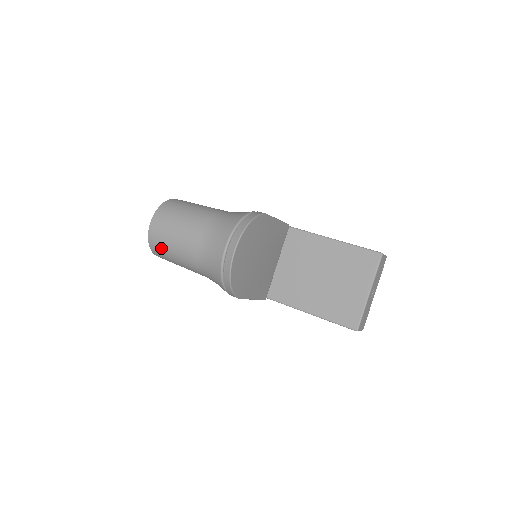
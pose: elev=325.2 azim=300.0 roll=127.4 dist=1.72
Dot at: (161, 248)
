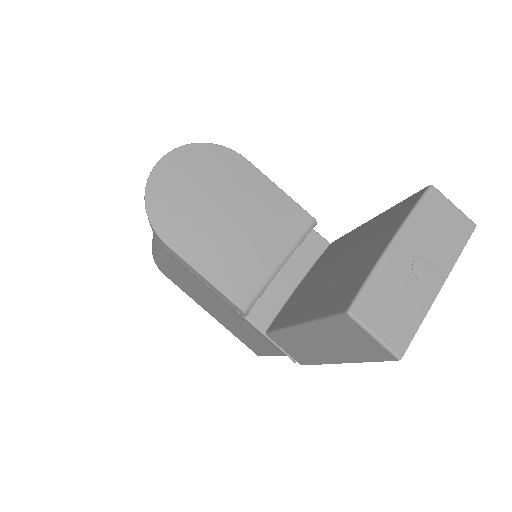
Dot at: occluded
